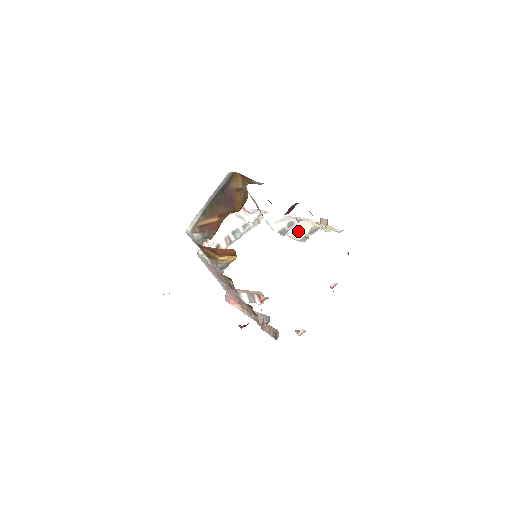
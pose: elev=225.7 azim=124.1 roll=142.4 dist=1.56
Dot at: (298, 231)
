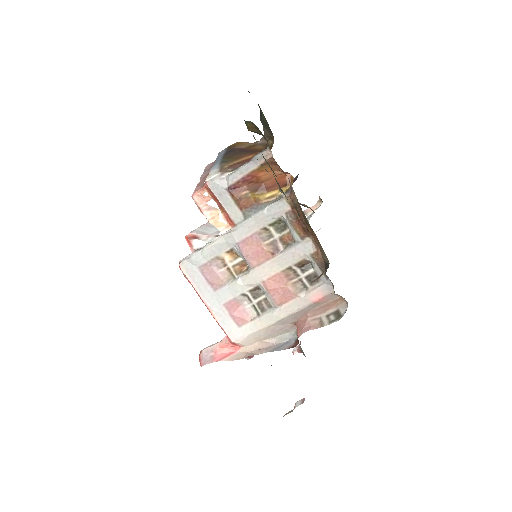
Dot at: occluded
